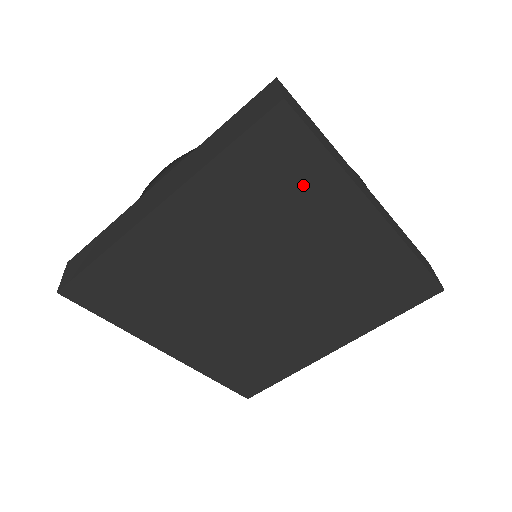
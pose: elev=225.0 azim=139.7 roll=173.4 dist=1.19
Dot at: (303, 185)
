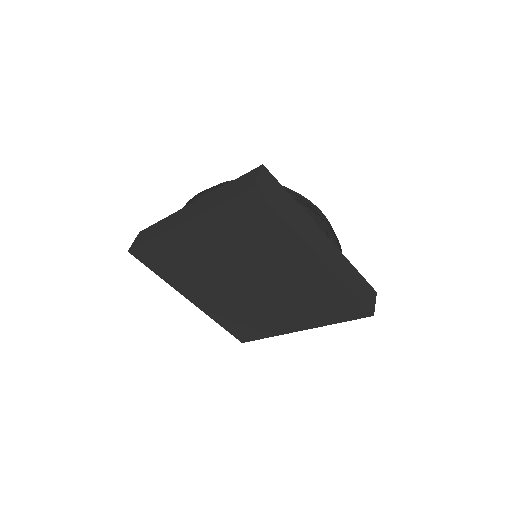
Dot at: (269, 232)
